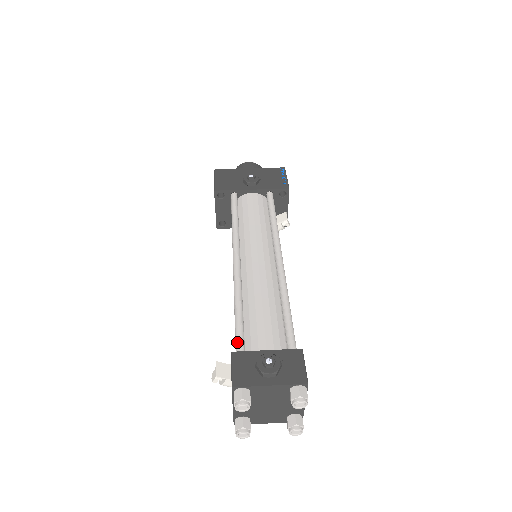
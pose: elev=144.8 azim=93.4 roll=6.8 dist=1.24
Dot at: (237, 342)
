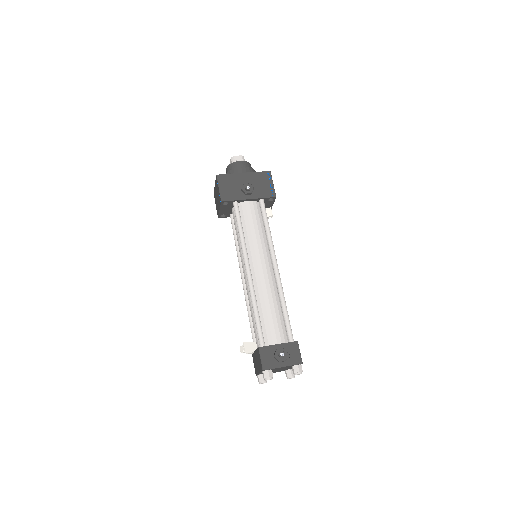
Dot at: (260, 338)
